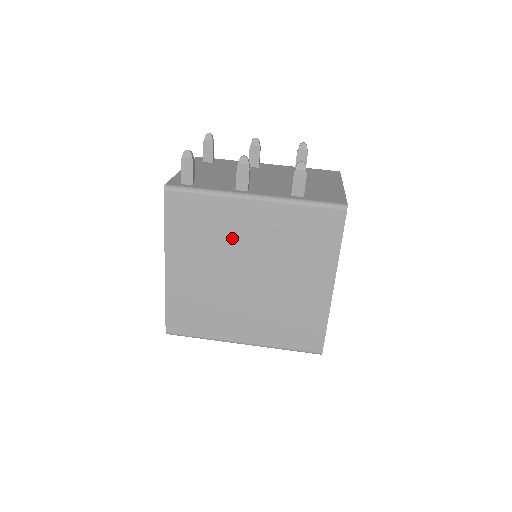
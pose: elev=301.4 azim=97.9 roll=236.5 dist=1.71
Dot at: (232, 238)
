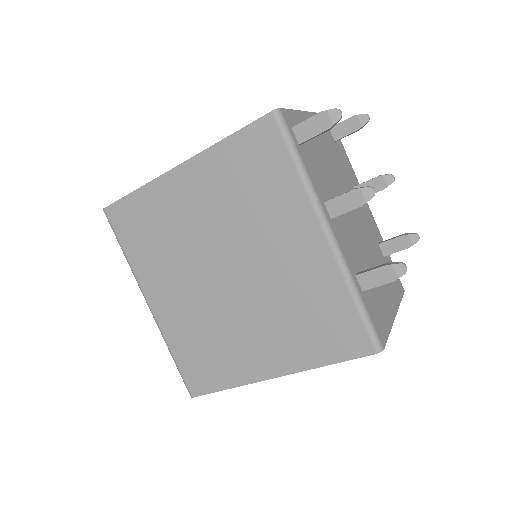
Dot at: (262, 231)
